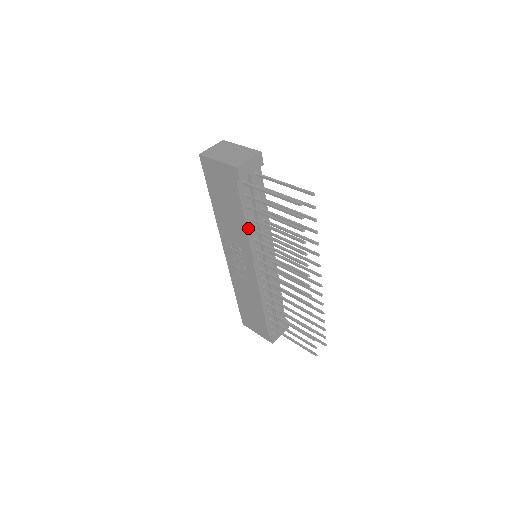
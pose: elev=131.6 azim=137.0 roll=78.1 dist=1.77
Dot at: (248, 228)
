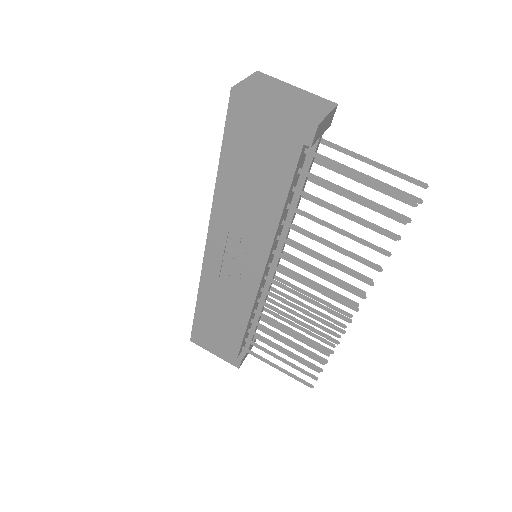
Dot at: (280, 220)
